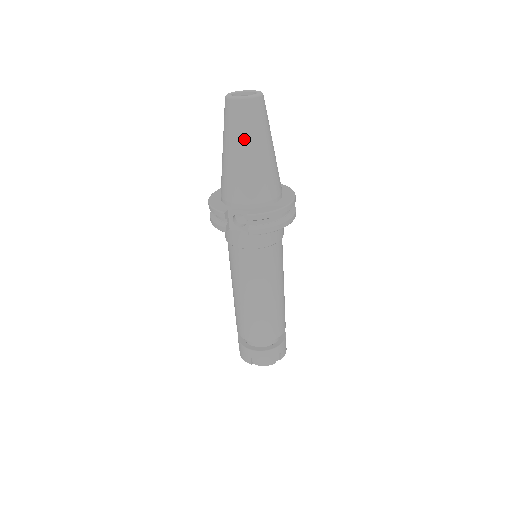
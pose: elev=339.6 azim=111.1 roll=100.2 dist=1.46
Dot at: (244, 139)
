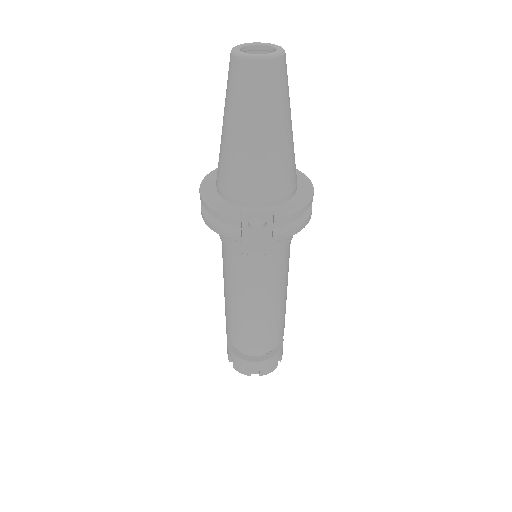
Dot at: (267, 116)
